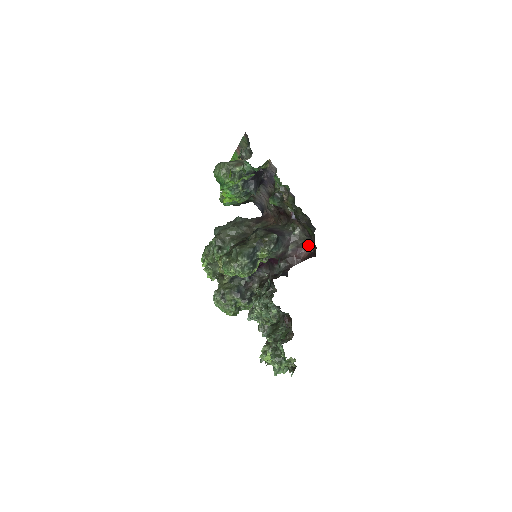
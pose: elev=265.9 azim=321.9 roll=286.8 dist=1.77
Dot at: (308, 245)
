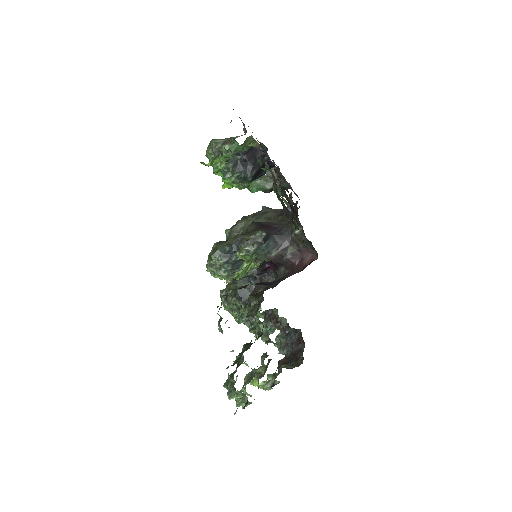
Dot at: (312, 250)
